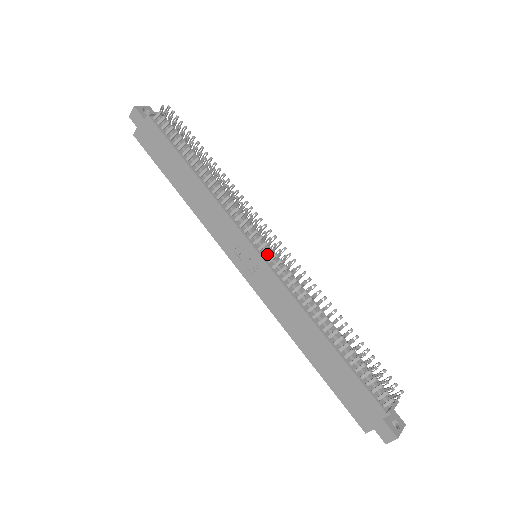
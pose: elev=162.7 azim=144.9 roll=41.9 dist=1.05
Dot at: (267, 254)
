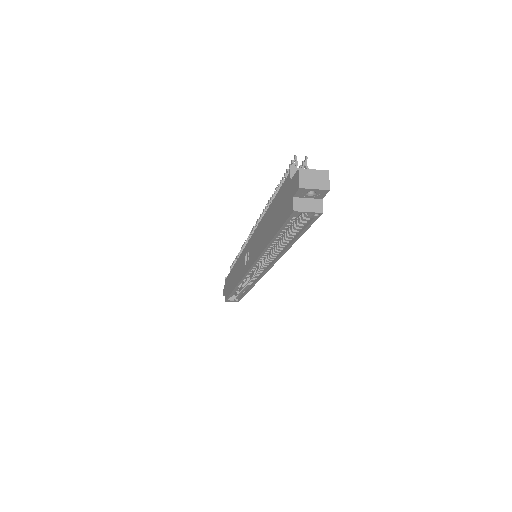
Dot at: occluded
